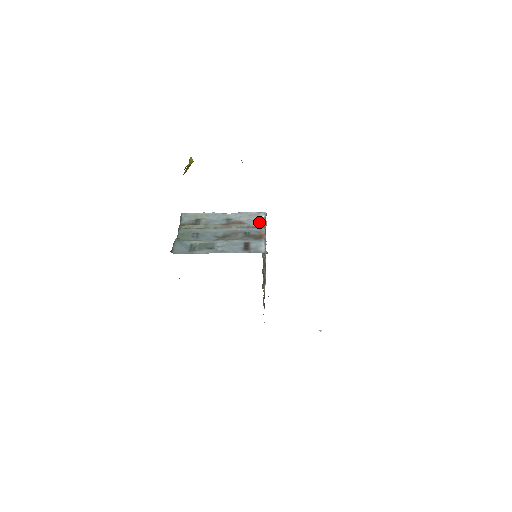
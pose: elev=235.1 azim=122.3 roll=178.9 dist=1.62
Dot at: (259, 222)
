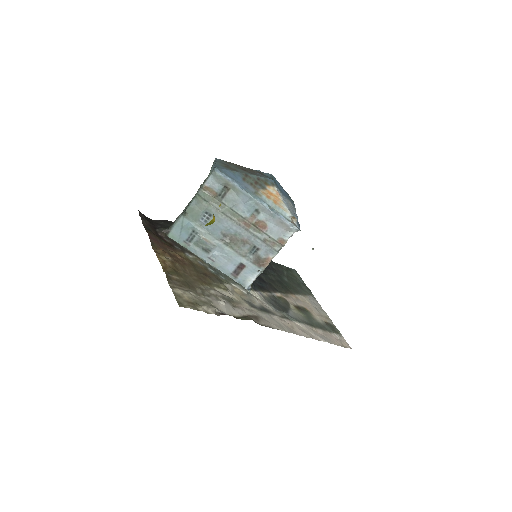
Dot at: (281, 239)
